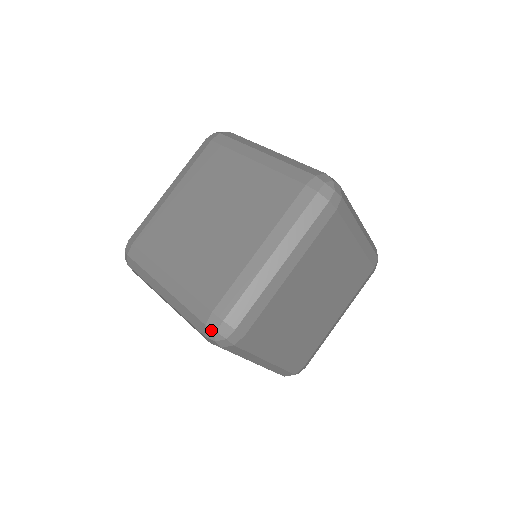
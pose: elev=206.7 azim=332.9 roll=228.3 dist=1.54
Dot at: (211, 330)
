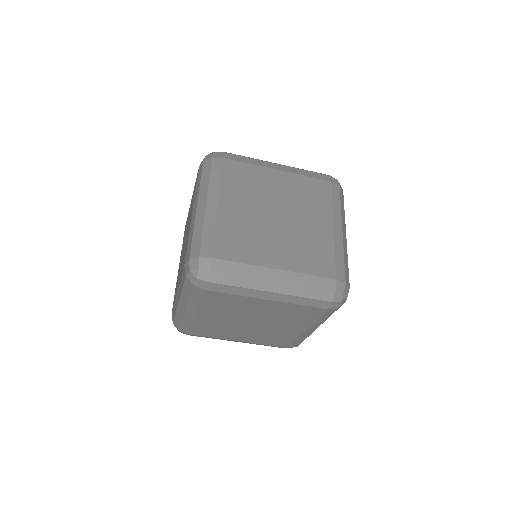
Dot at: occluded
